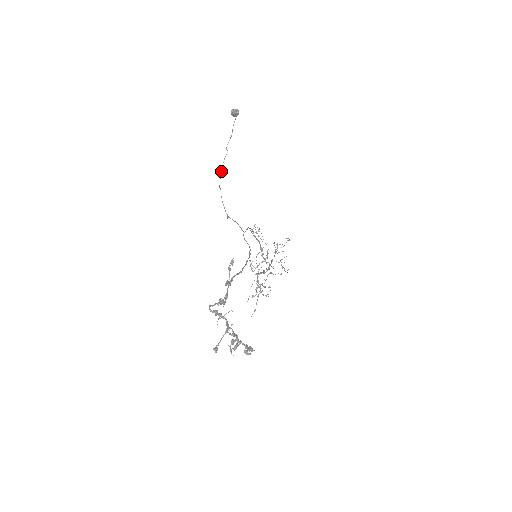
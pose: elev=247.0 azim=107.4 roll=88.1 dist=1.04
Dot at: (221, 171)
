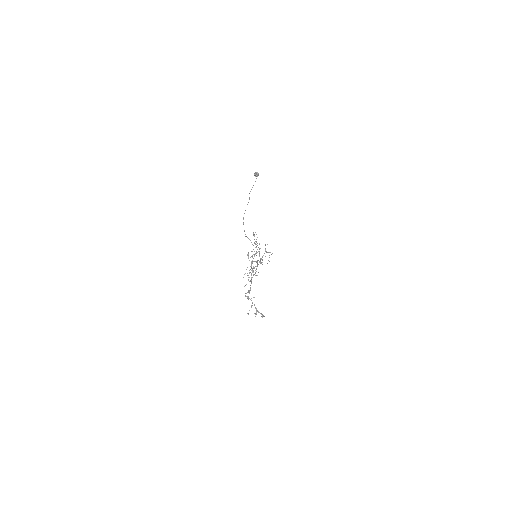
Dot at: (245, 210)
